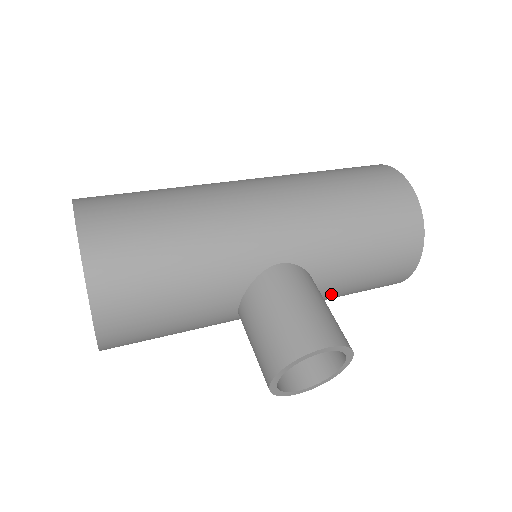
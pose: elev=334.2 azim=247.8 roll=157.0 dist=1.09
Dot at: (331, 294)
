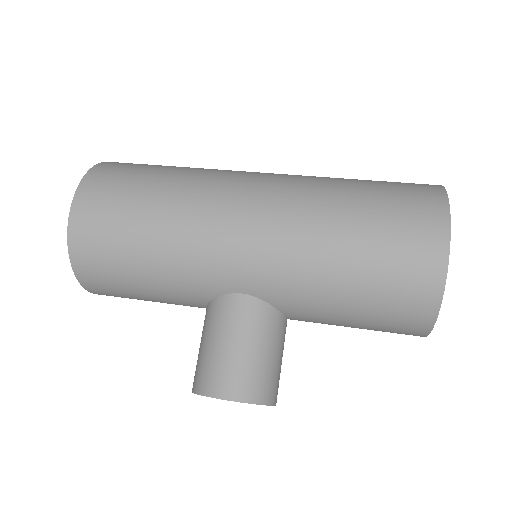
Dot at: occluded
